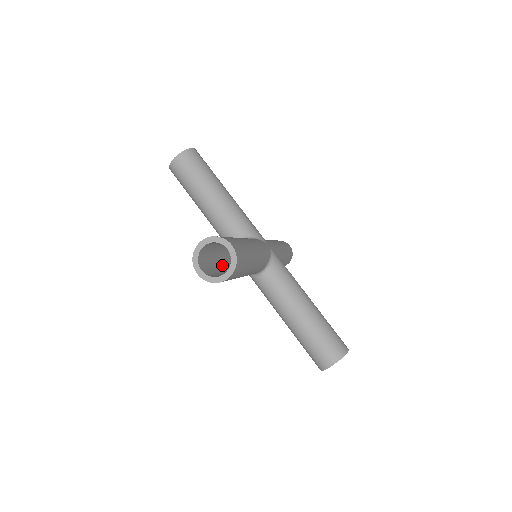
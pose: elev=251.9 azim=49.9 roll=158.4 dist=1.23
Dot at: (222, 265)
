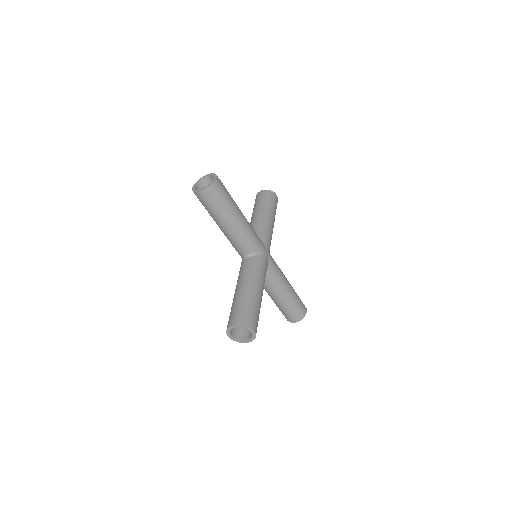
Dot at: occluded
